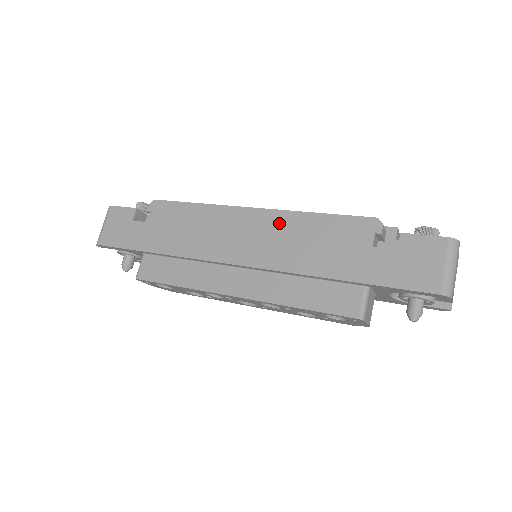
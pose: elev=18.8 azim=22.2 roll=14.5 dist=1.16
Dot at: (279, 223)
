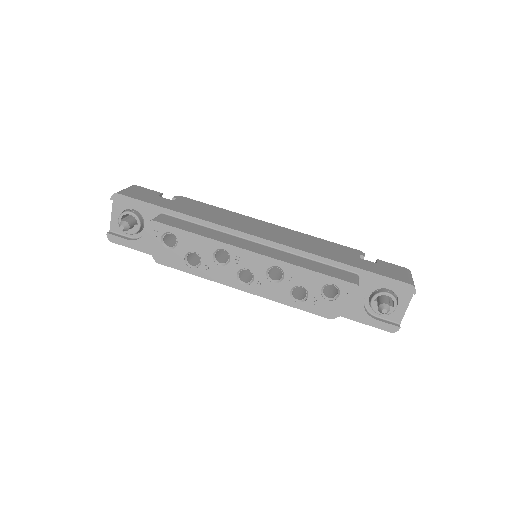
Dot at: (290, 233)
